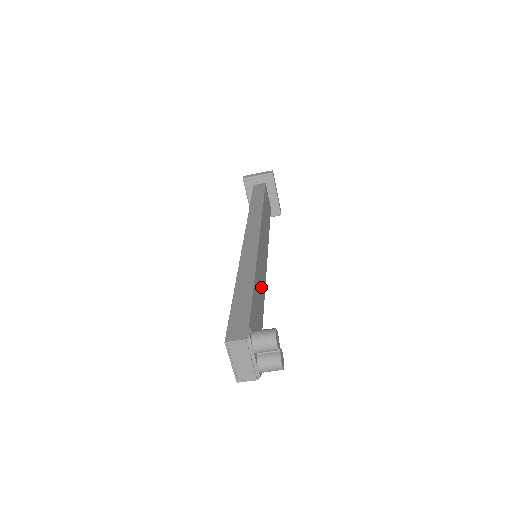
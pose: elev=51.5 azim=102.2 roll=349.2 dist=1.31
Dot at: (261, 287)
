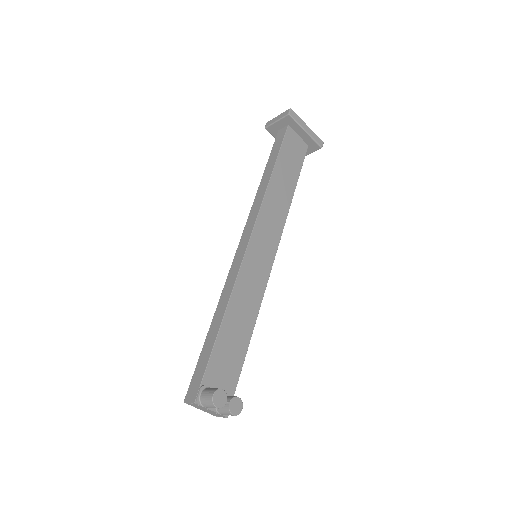
Dot at: (249, 305)
